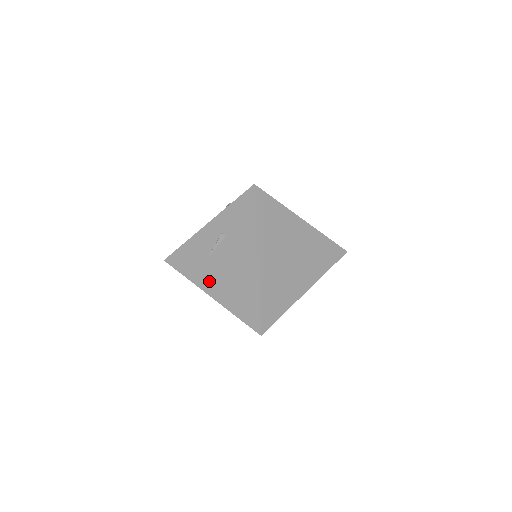
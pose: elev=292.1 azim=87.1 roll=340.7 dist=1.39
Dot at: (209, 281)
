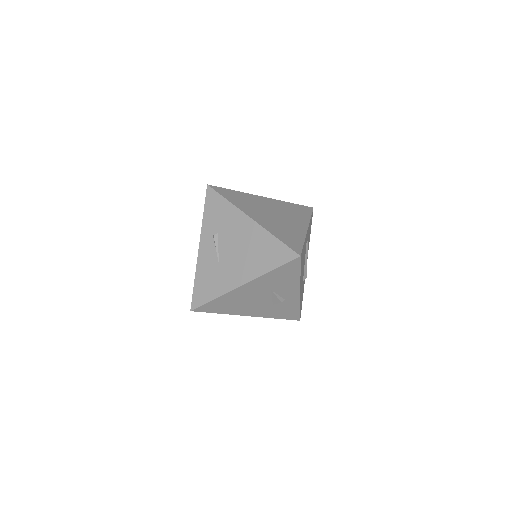
Dot at: (233, 276)
